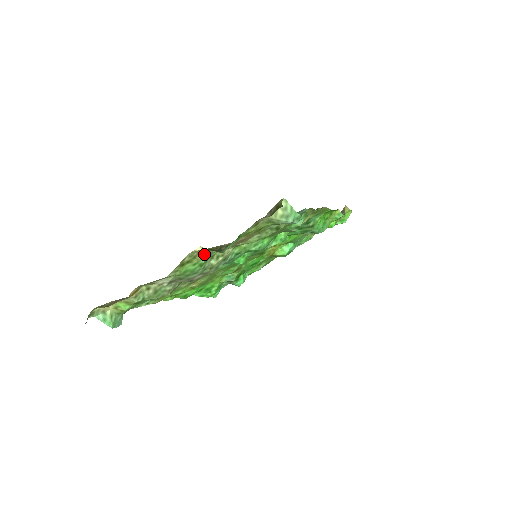
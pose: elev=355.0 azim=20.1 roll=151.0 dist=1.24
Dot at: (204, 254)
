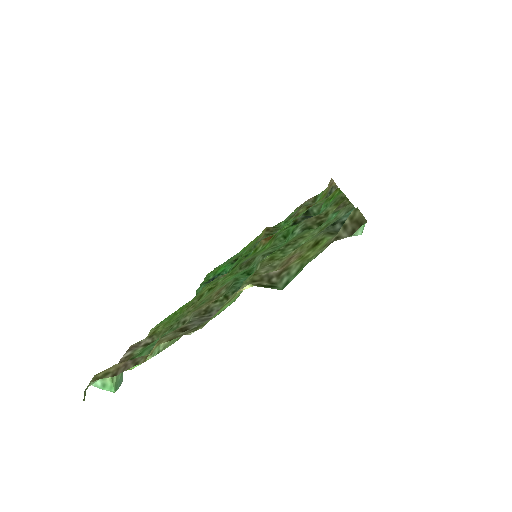
Dot at: occluded
